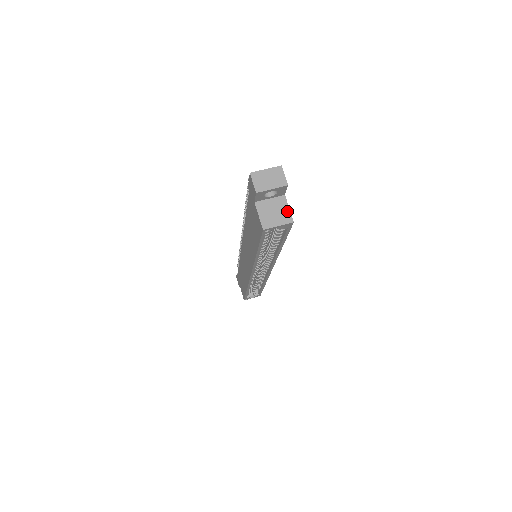
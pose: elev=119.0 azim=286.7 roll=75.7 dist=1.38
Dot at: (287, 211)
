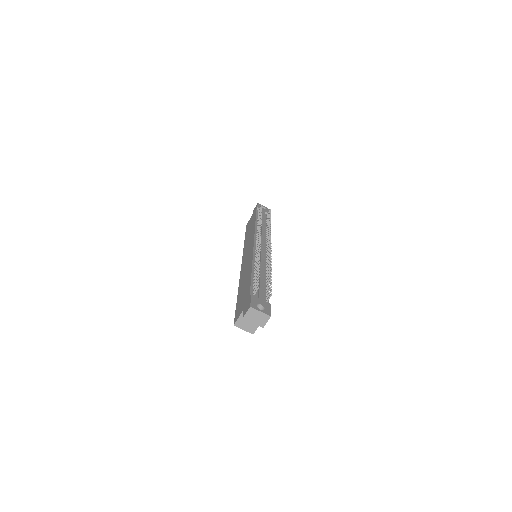
Dot at: (256, 327)
